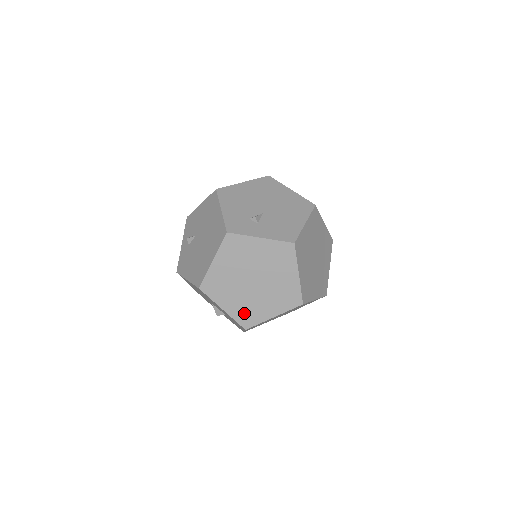
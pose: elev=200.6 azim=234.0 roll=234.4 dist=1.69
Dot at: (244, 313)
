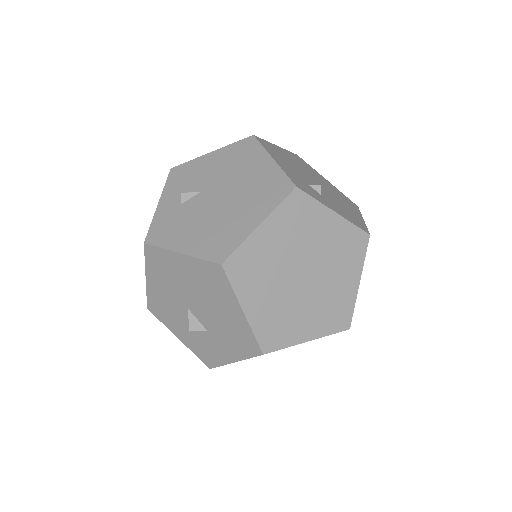
Dot at: (272, 325)
